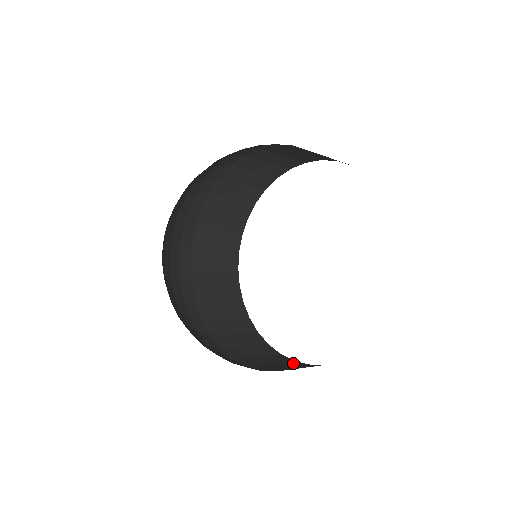
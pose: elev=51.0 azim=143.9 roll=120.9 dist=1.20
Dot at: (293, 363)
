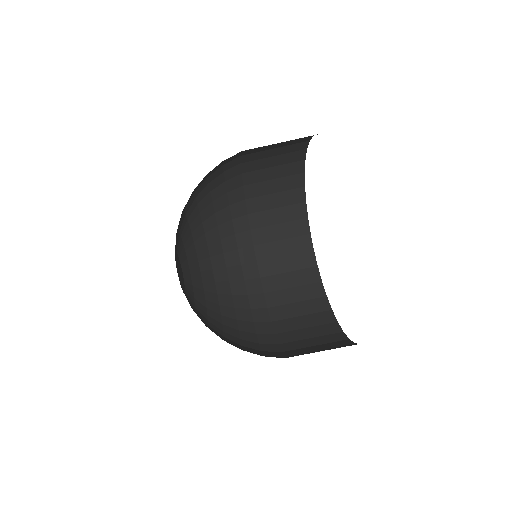
Dot at: (339, 342)
